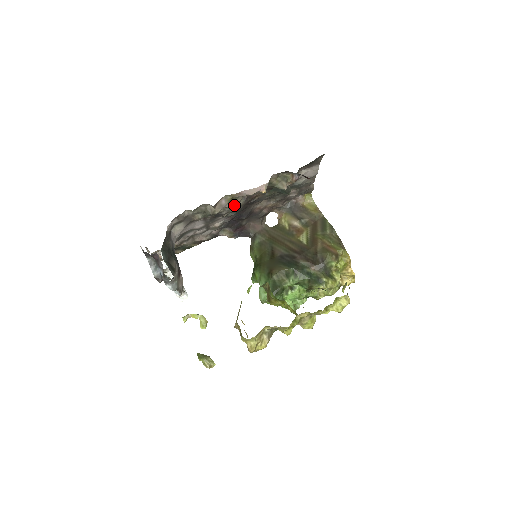
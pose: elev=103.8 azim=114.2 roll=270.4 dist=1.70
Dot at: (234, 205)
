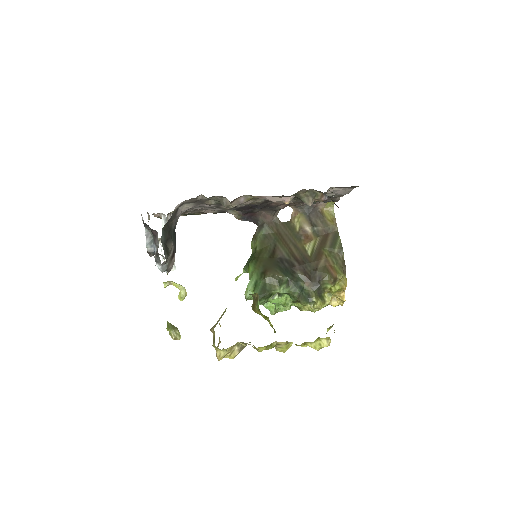
Dot at: (252, 202)
